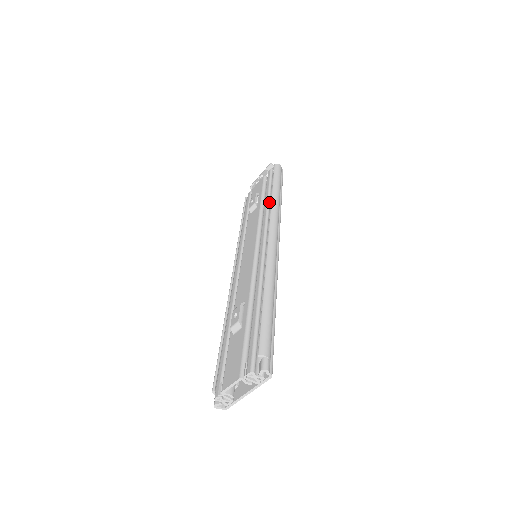
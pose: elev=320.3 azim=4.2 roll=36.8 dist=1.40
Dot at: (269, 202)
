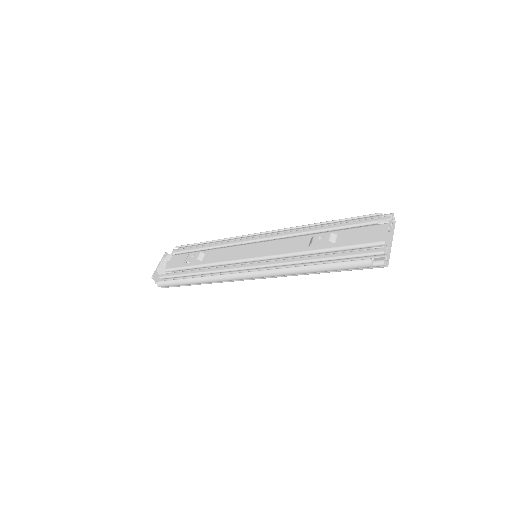
Dot at: (218, 243)
